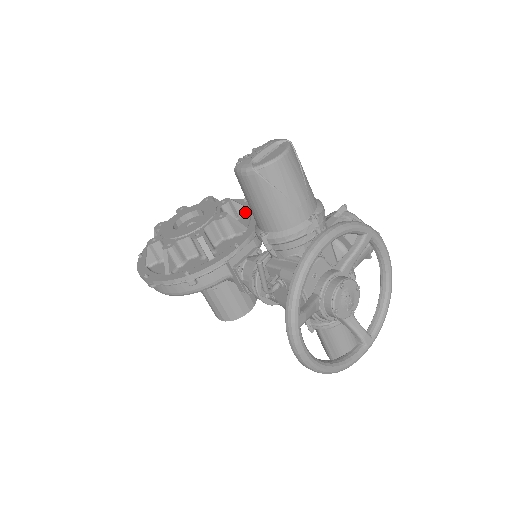
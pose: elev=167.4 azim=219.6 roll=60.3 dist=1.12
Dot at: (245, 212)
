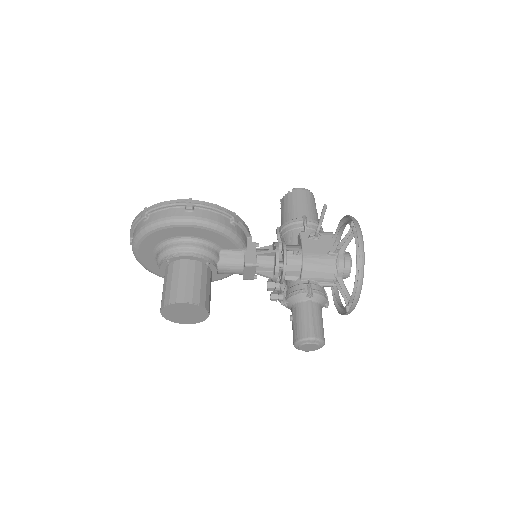
Dot at: occluded
